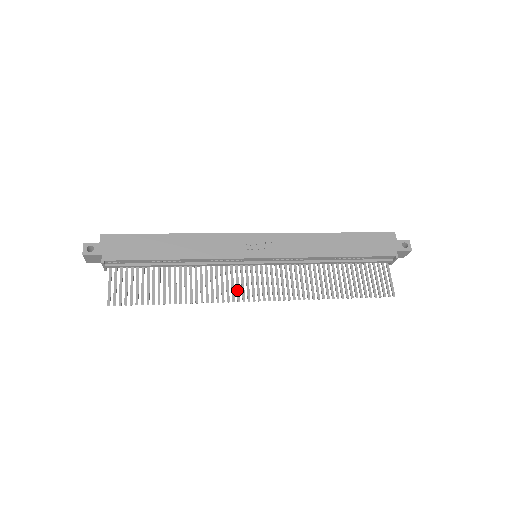
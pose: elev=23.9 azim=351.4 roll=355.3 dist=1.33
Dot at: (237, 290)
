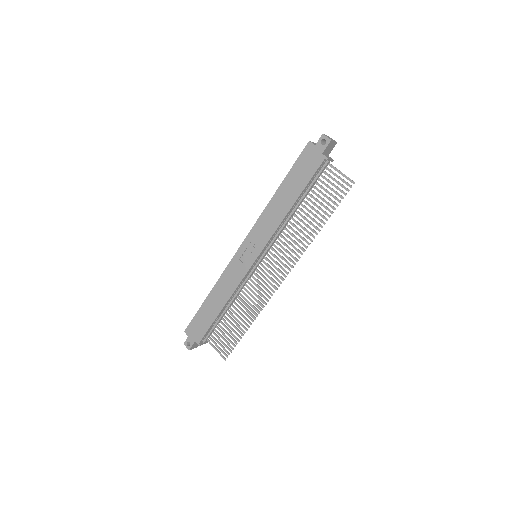
Dot at: occluded
